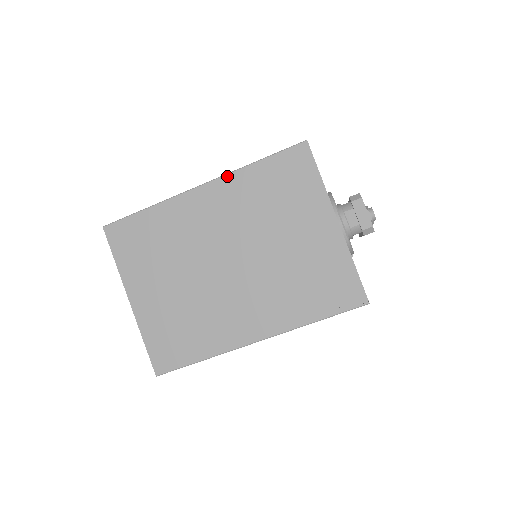
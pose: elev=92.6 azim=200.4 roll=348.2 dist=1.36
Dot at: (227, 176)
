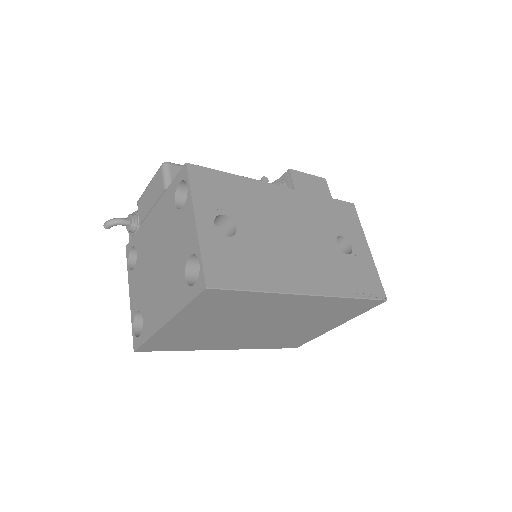
Dot at: (331, 298)
